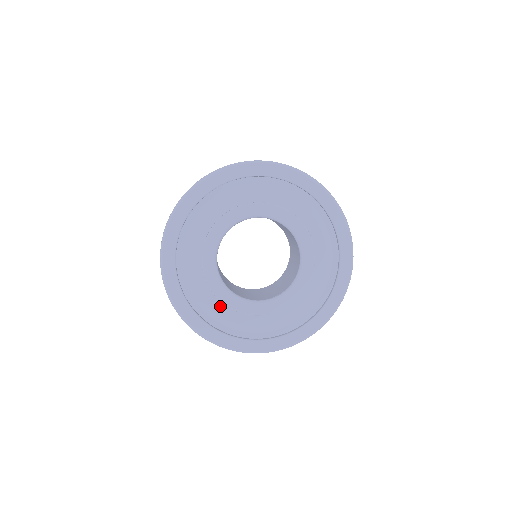
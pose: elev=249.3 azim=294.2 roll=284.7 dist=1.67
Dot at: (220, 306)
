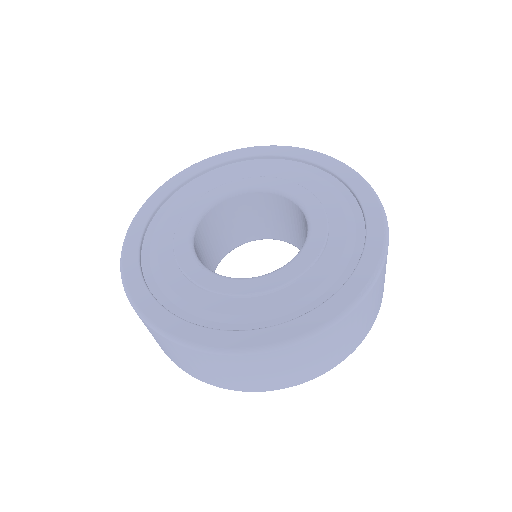
Dot at: (230, 303)
